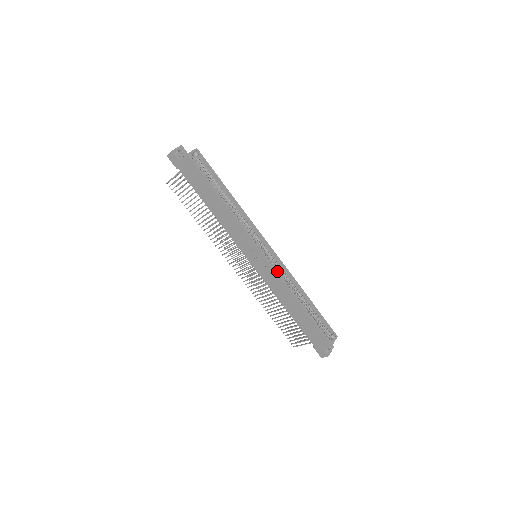
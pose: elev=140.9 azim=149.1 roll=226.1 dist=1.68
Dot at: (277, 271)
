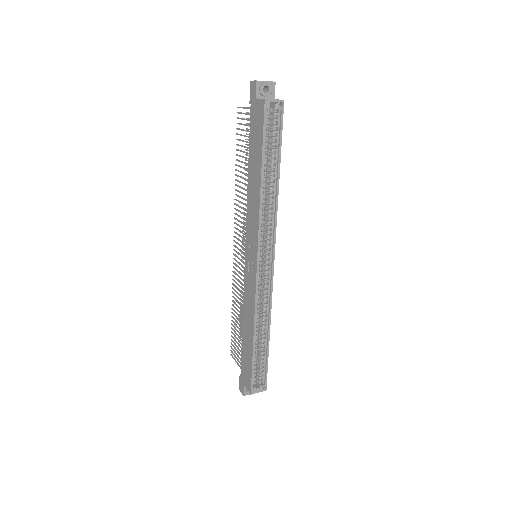
Dot at: occluded
